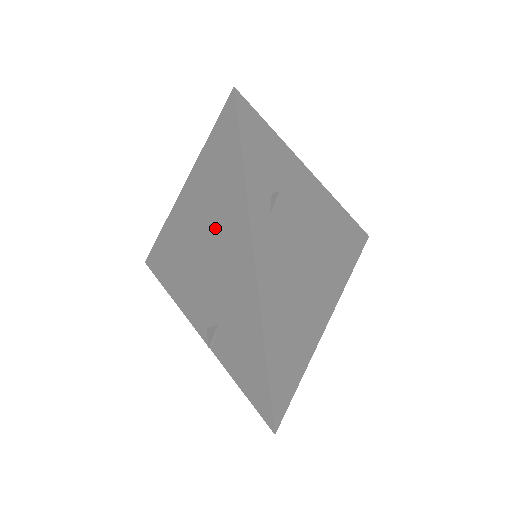
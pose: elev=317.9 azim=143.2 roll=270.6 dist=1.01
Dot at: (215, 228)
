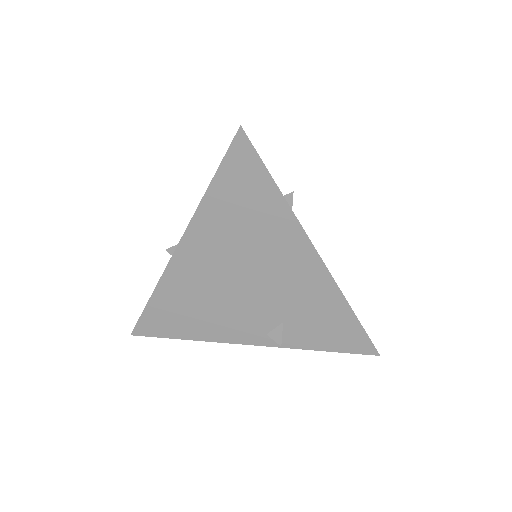
Dot at: (251, 251)
